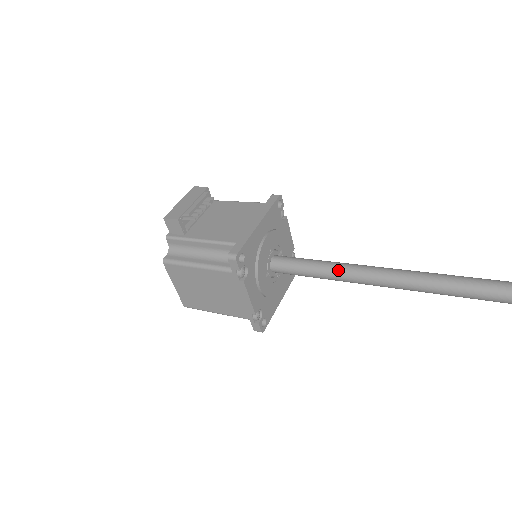
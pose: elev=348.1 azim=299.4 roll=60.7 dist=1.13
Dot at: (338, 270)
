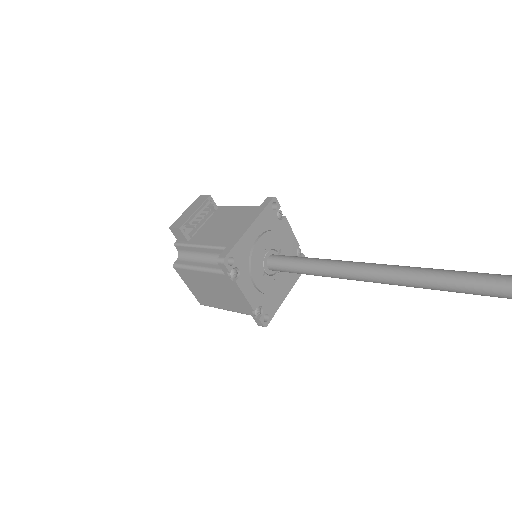
Dot at: (323, 267)
